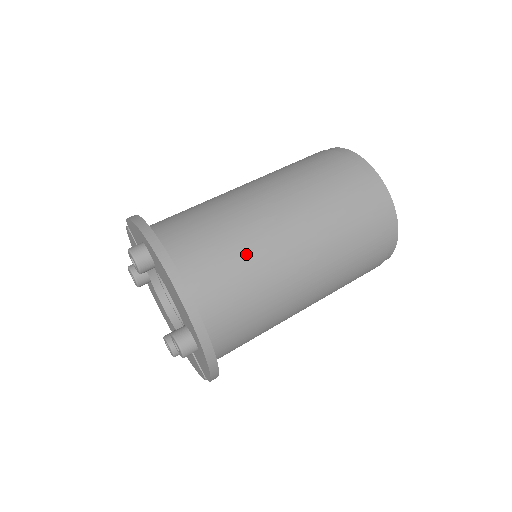
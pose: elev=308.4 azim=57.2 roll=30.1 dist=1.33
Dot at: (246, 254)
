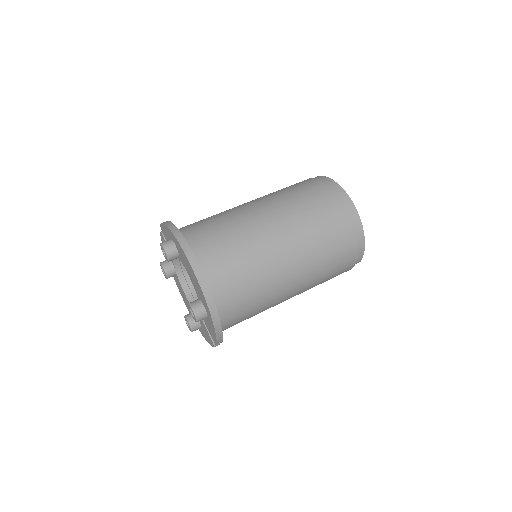
Dot at: (244, 247)
